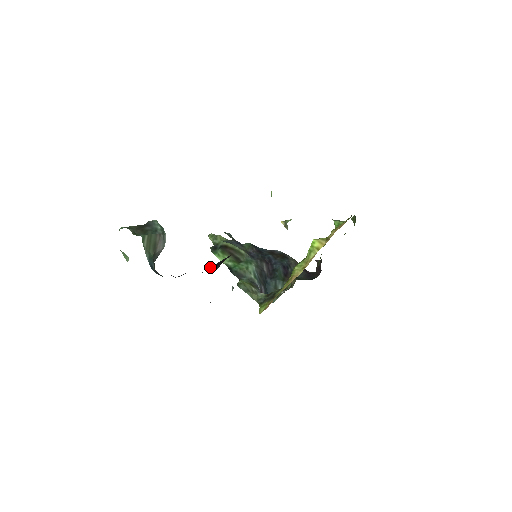
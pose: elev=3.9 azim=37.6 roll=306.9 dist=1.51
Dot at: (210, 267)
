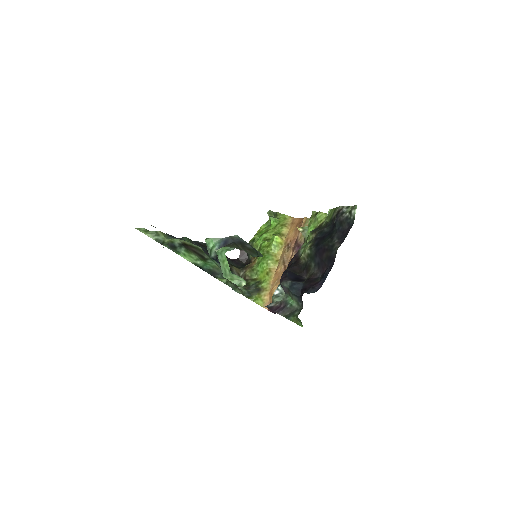
Dot at: (289, 277)
